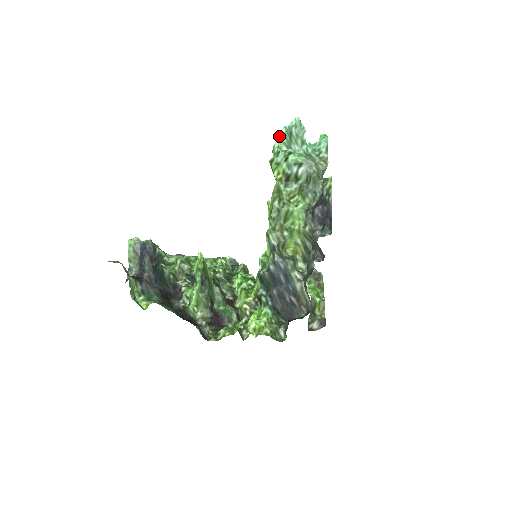
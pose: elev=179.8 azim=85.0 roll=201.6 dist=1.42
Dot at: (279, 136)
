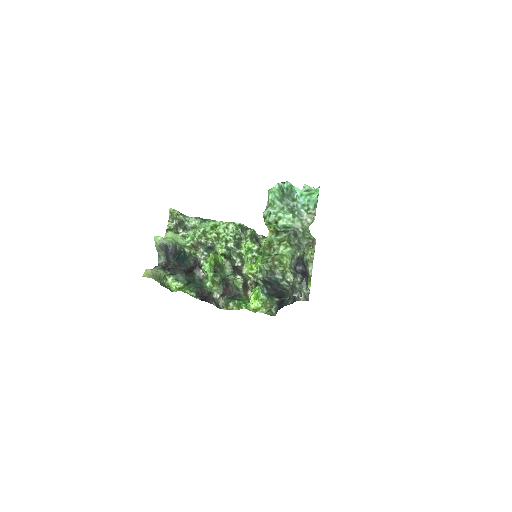
Dot at: (272, 191)
